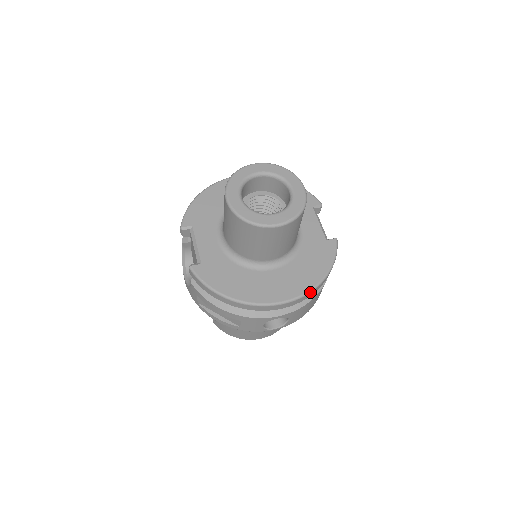
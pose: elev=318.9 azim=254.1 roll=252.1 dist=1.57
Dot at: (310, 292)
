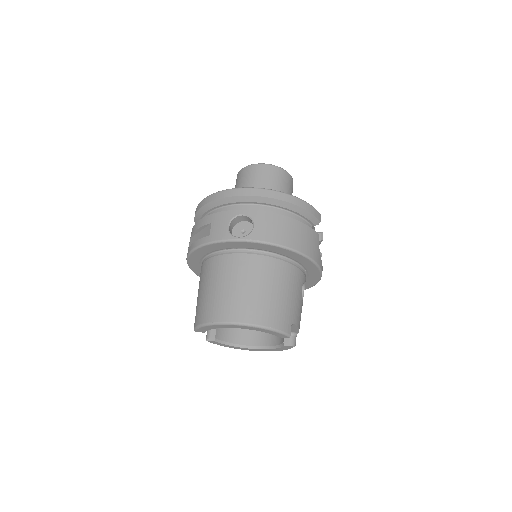
Dot at: (274, 191)
